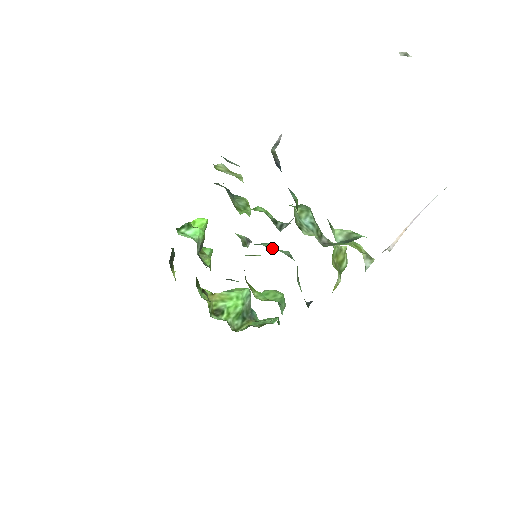
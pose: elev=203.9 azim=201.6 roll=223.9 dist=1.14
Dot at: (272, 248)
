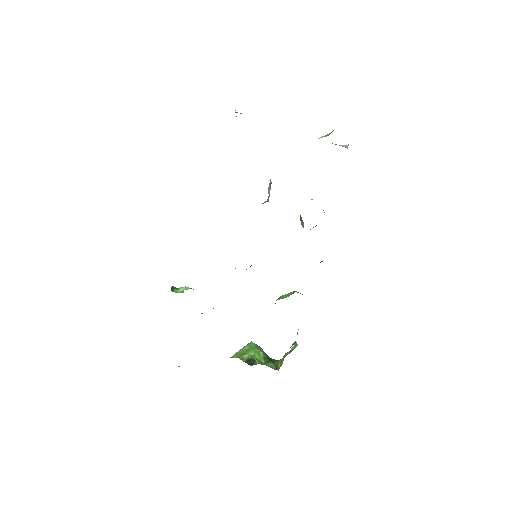
Dot at: occluded
